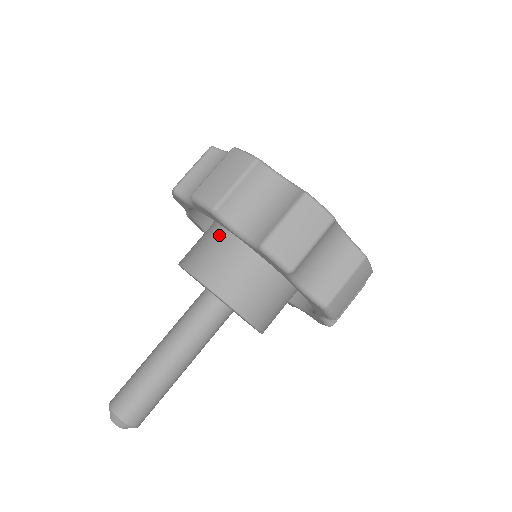
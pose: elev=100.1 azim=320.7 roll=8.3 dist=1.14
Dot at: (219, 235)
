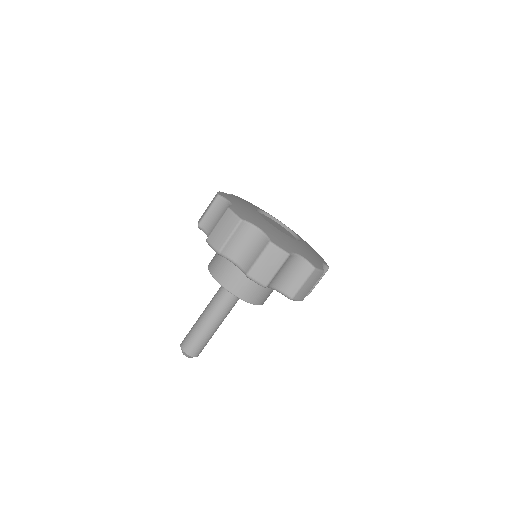
Dot at: occluded
